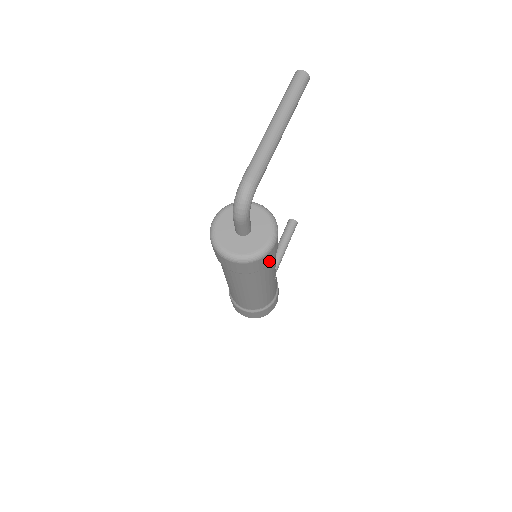
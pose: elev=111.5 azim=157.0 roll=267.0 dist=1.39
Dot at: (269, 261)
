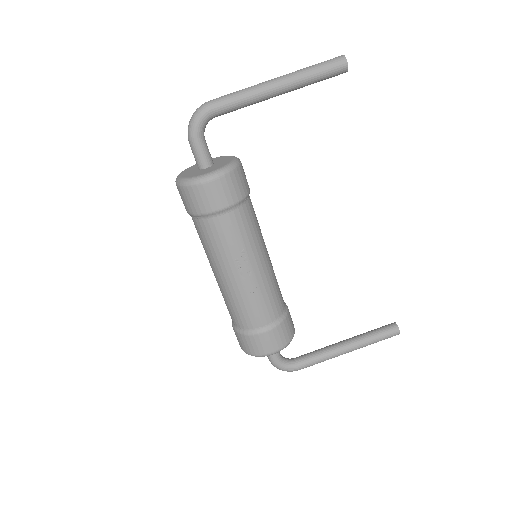
Dot at: (207, 206)
